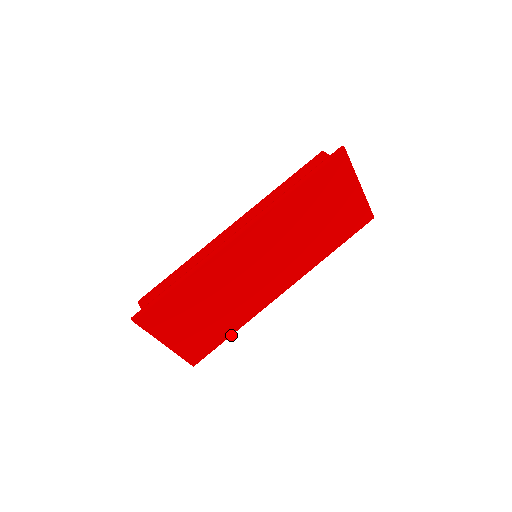
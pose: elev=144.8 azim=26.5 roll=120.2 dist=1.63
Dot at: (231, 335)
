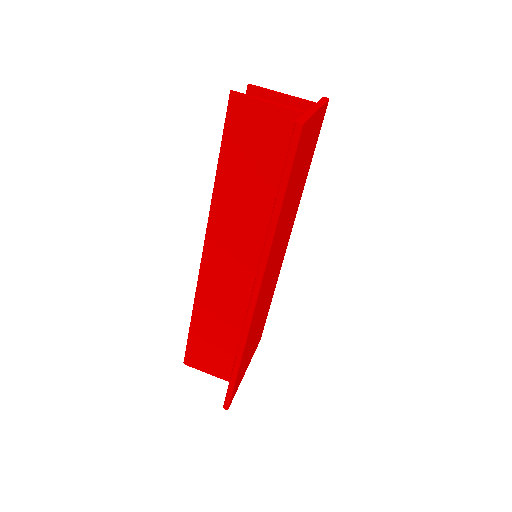
Dot at: (271, 300)
